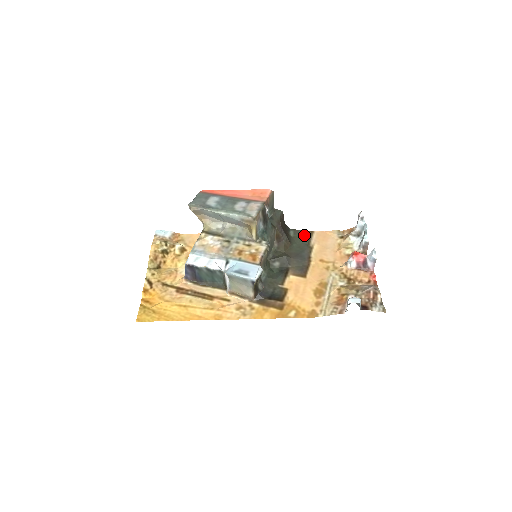
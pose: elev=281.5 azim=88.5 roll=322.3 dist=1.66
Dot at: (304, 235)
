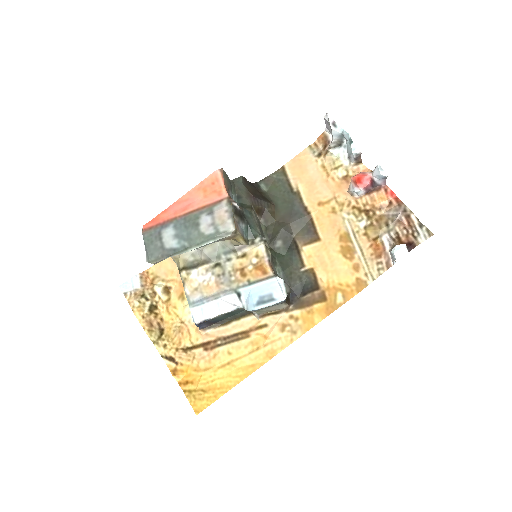
Dot at: (277, 179)
